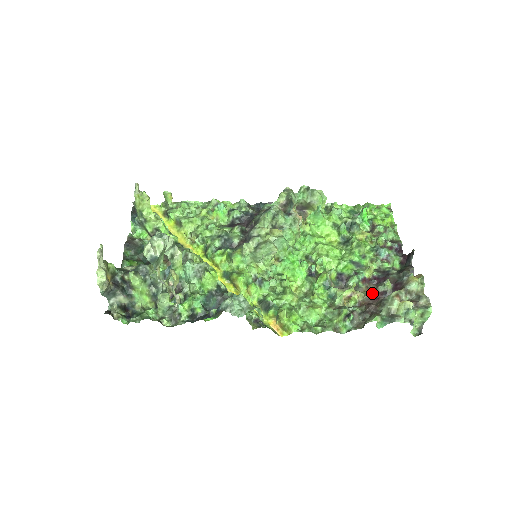
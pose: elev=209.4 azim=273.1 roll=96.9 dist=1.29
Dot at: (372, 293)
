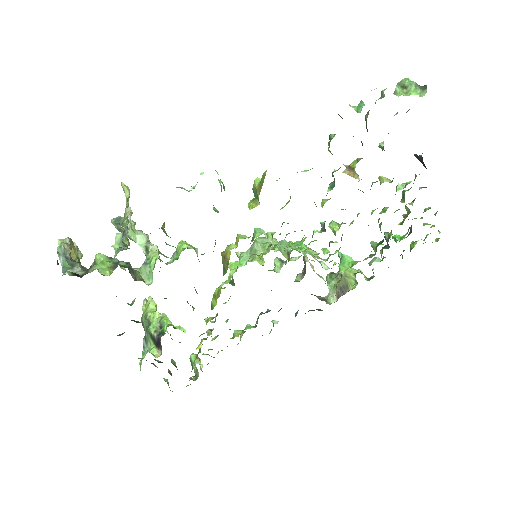
Dot at: occluded
